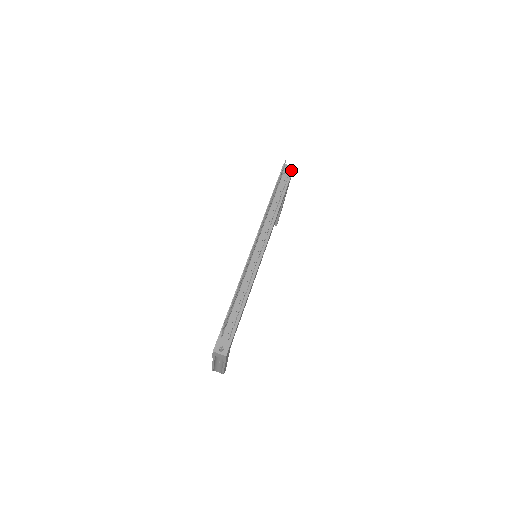
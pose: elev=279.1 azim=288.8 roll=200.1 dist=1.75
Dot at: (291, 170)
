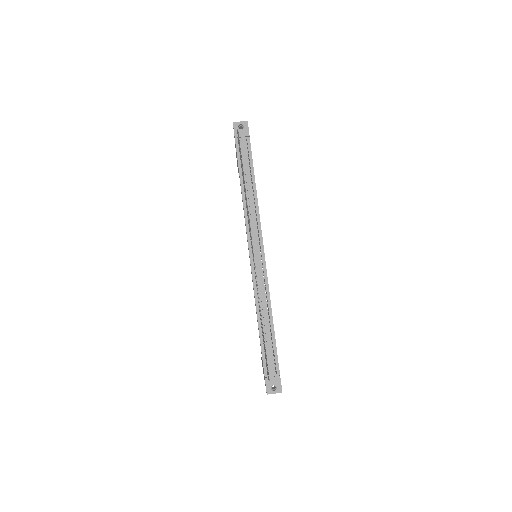
Dot at: (246, 128)
